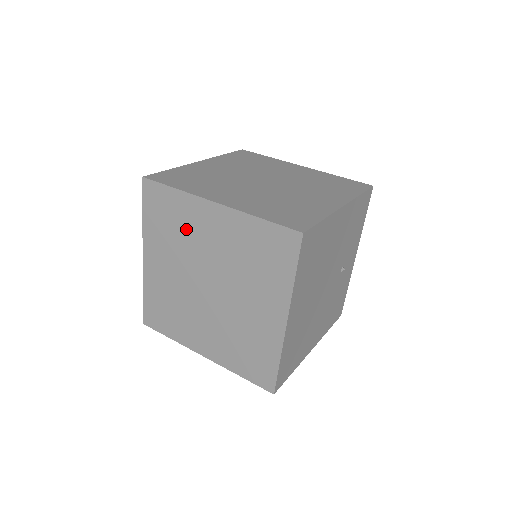
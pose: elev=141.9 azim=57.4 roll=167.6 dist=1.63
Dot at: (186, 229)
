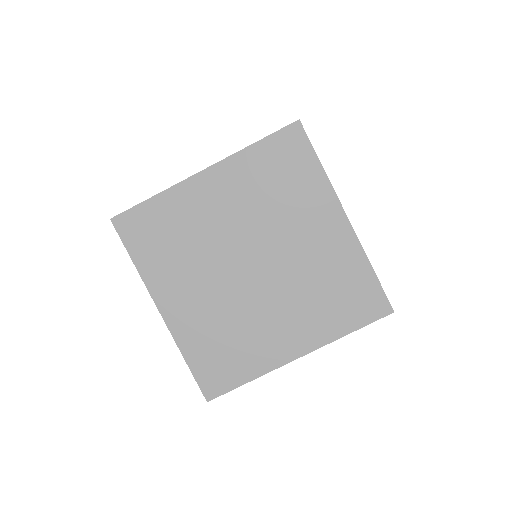
Dot at: occluded
